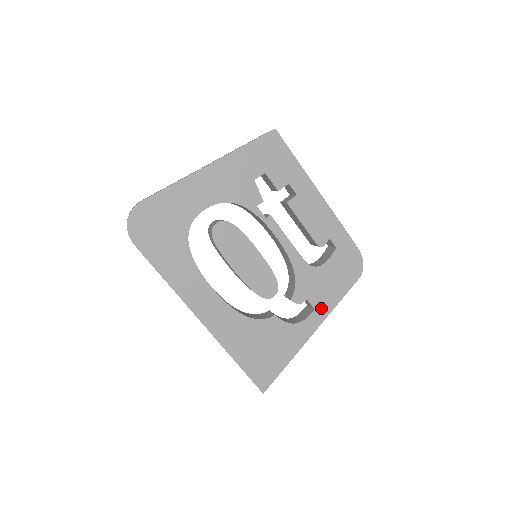
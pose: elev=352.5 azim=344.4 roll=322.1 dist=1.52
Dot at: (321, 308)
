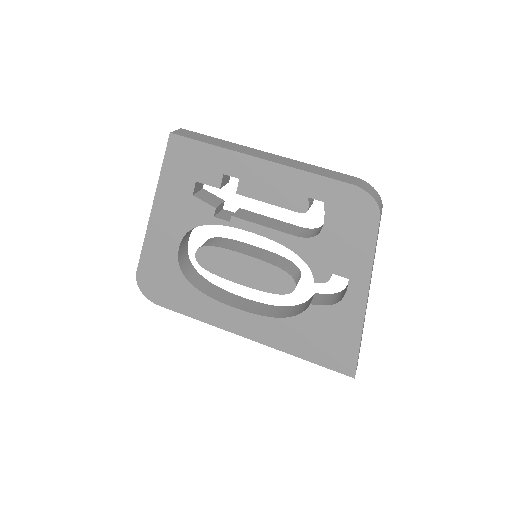
Dot at: (356, 274)
